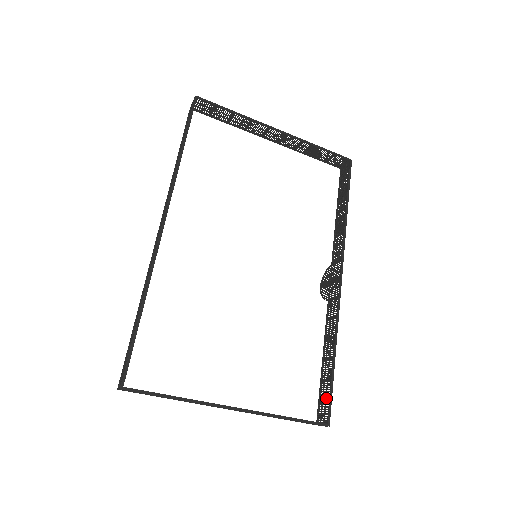
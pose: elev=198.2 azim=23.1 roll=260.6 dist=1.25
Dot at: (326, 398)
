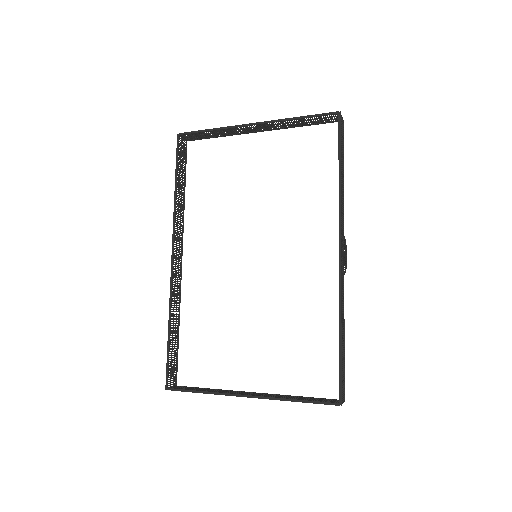
Dot at: (340, 377)
